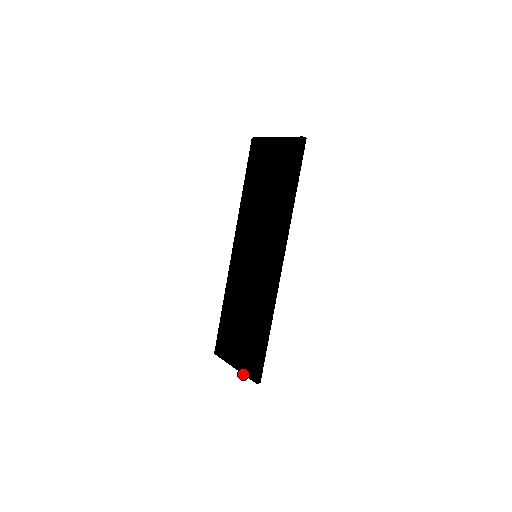
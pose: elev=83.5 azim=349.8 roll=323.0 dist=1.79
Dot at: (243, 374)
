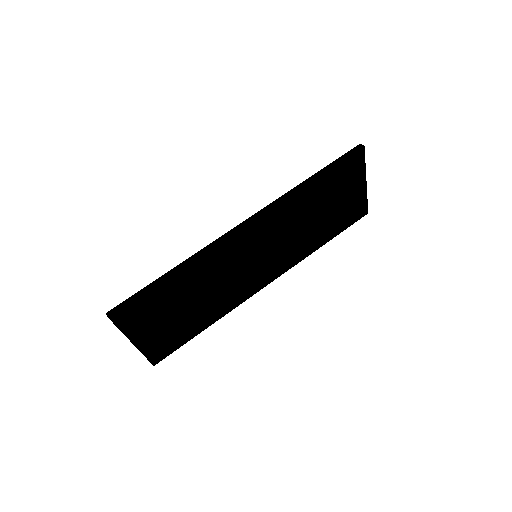
Dot at: occluded
